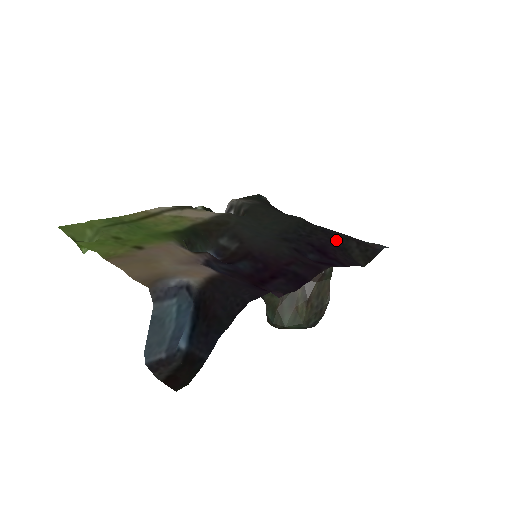
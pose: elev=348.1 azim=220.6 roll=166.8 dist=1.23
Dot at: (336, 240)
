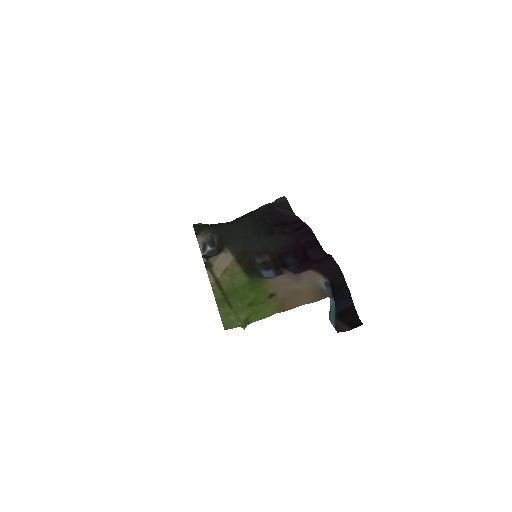
Dot at: (274, 213)
